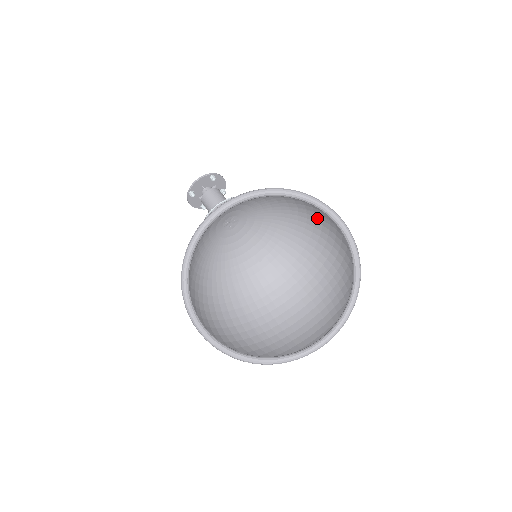
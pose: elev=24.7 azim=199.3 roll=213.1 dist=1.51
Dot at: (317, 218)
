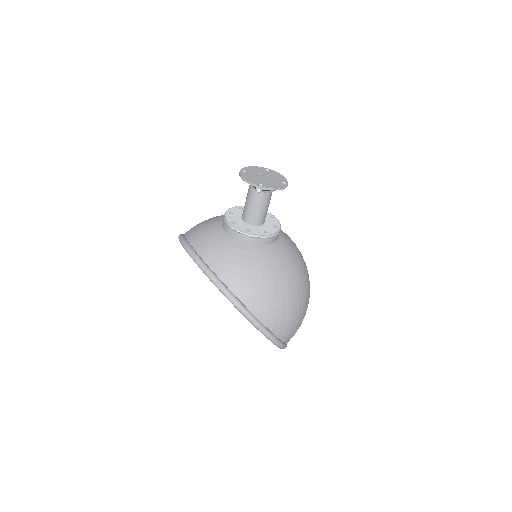
Dot at: (294, 303)
